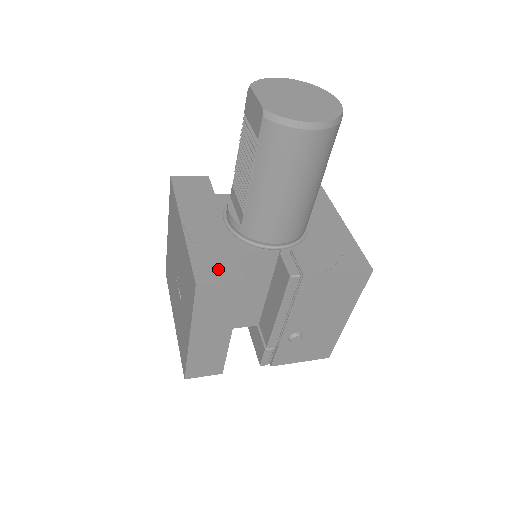
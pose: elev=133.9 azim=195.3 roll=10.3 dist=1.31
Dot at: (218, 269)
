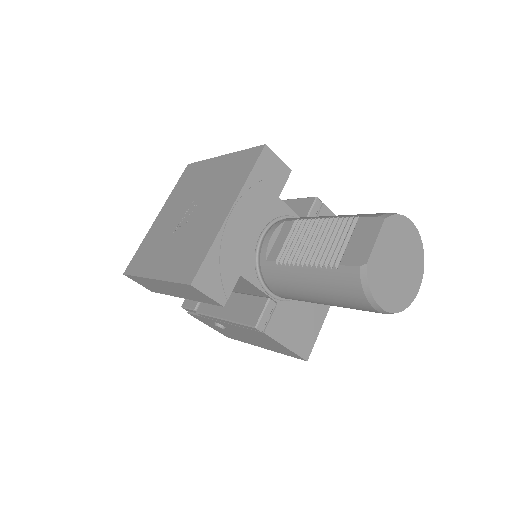
Dot at: (217, 282)
